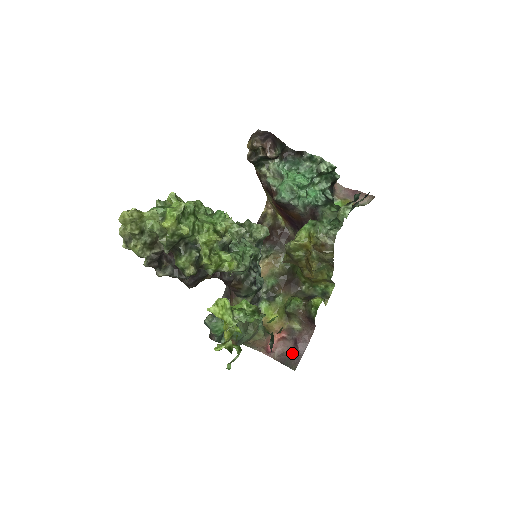
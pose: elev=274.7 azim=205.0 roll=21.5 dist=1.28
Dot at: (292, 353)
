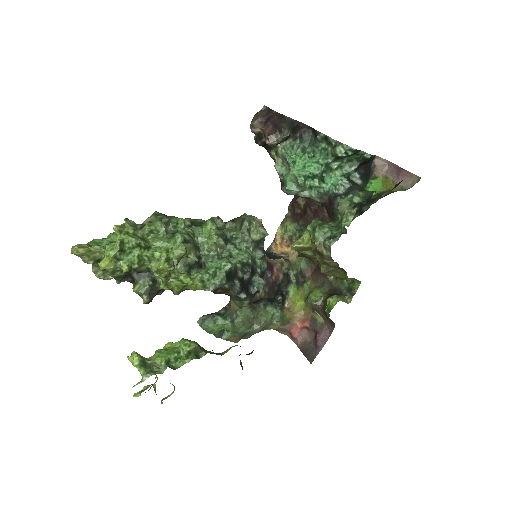
Dot at: (312, 345)
